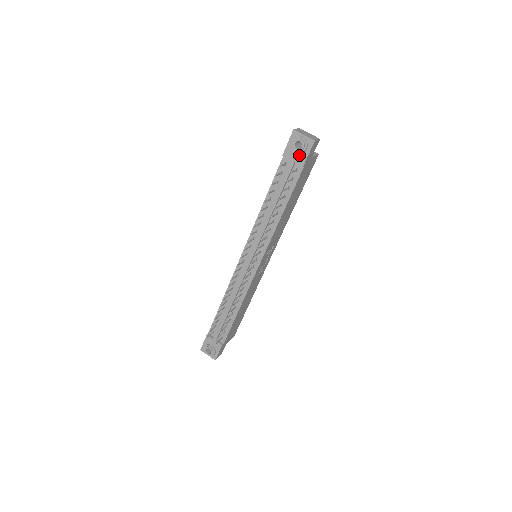
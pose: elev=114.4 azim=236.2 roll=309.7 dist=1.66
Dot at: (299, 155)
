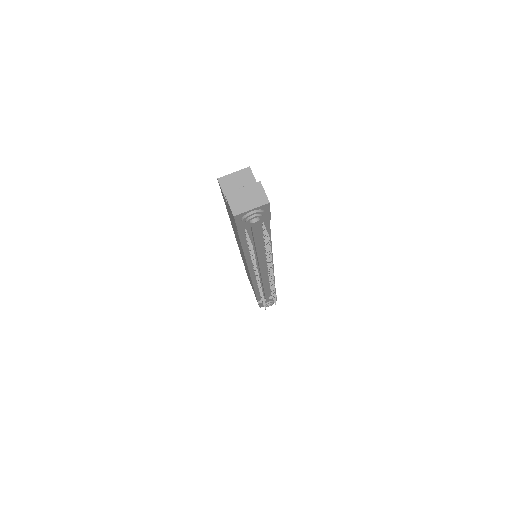
Dot at: occluded
